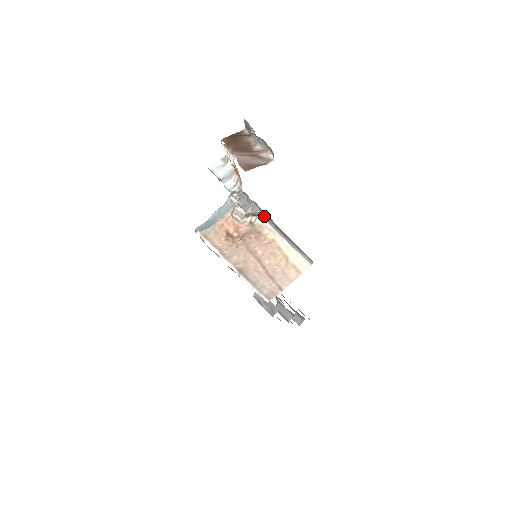
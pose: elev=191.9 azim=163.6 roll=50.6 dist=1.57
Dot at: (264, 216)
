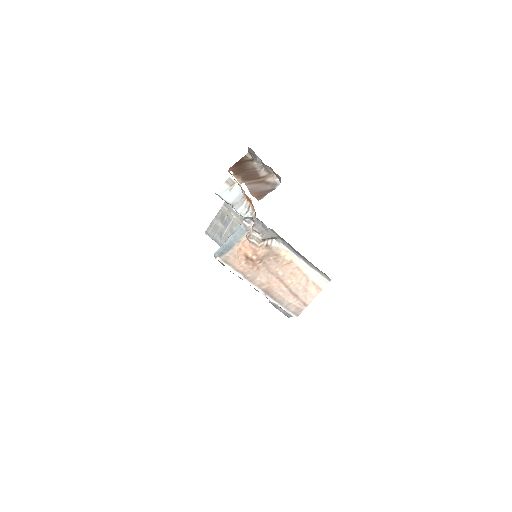
Dot at: (280, 239)
